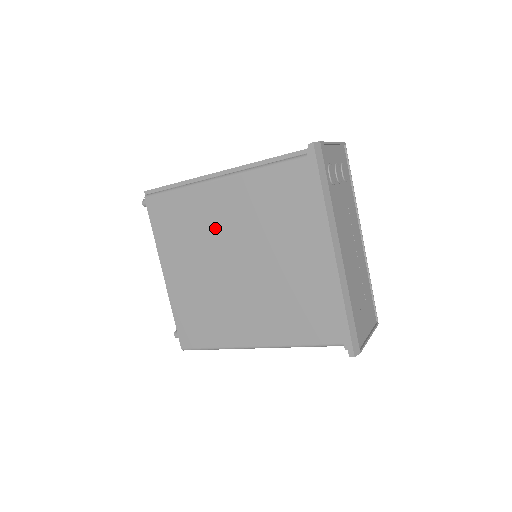
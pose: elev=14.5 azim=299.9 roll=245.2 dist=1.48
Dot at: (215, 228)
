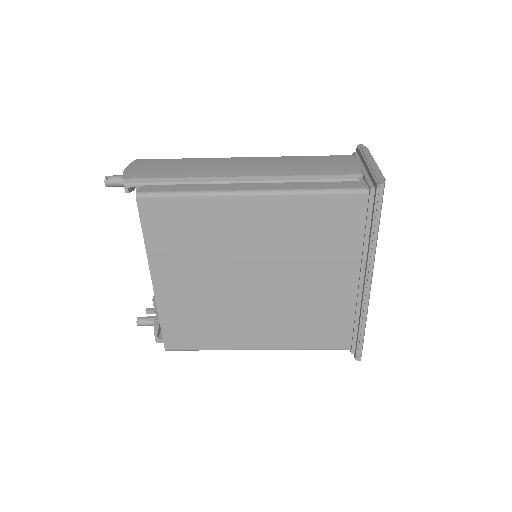
Dot at: (236, 244)
